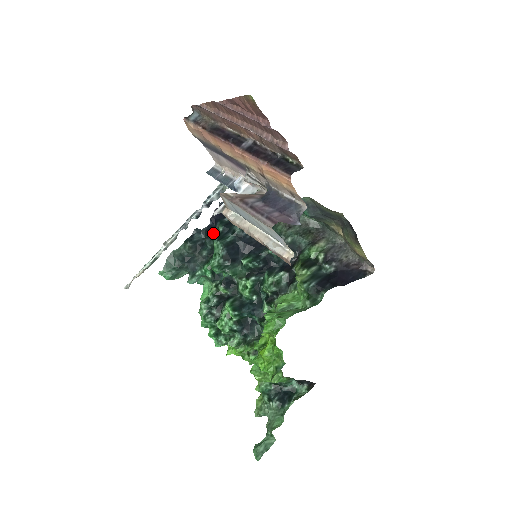
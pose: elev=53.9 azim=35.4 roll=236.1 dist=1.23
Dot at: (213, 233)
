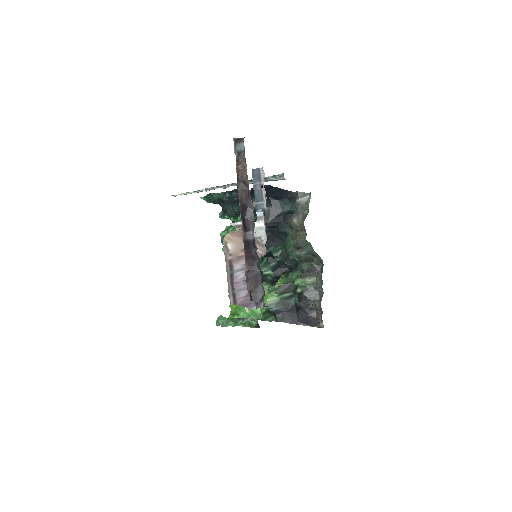
Dot at: occluded
